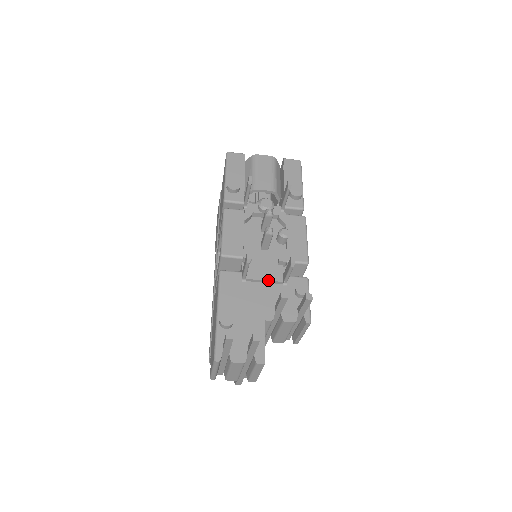
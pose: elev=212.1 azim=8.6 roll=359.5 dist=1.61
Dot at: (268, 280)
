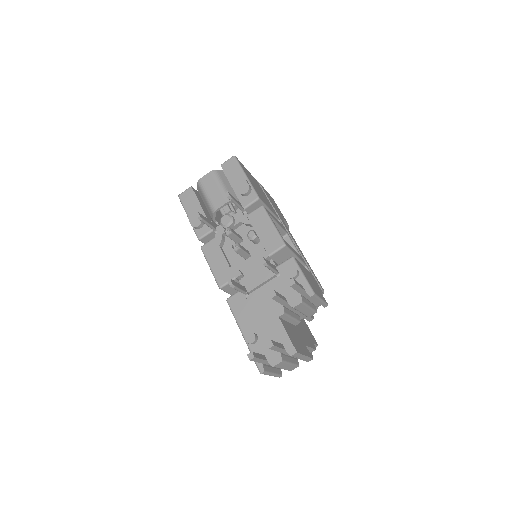
Dot at: (264, 281)
